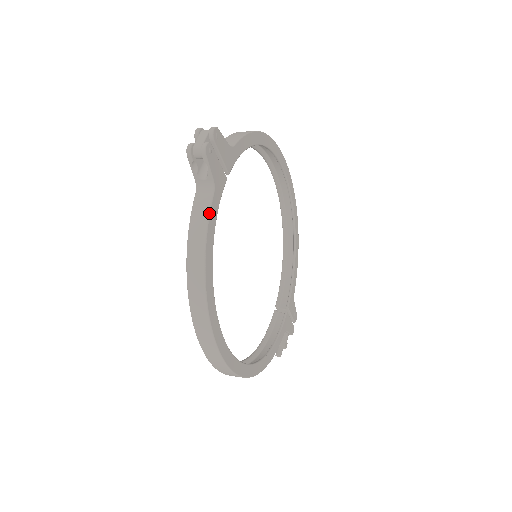
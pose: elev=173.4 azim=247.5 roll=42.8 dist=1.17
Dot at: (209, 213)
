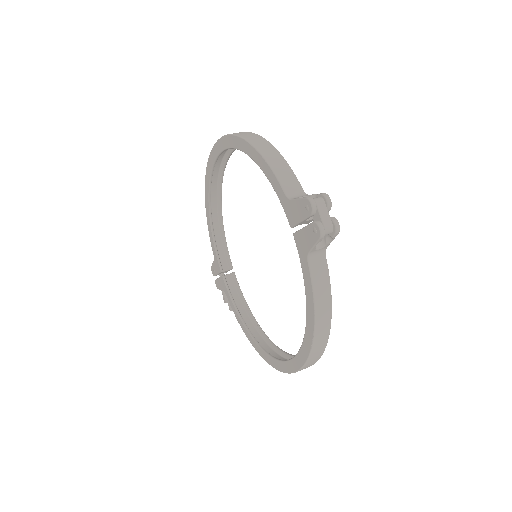
Dot at: occluded
